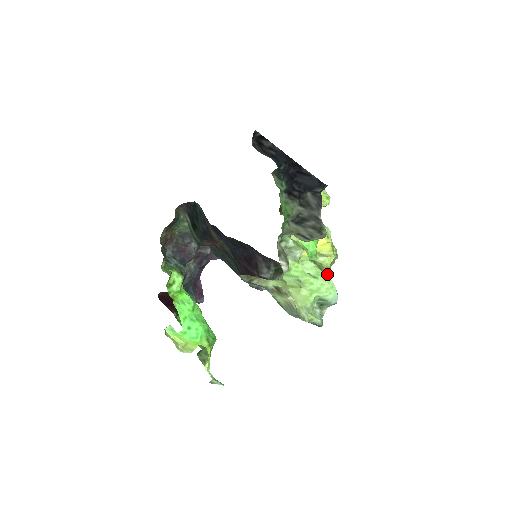
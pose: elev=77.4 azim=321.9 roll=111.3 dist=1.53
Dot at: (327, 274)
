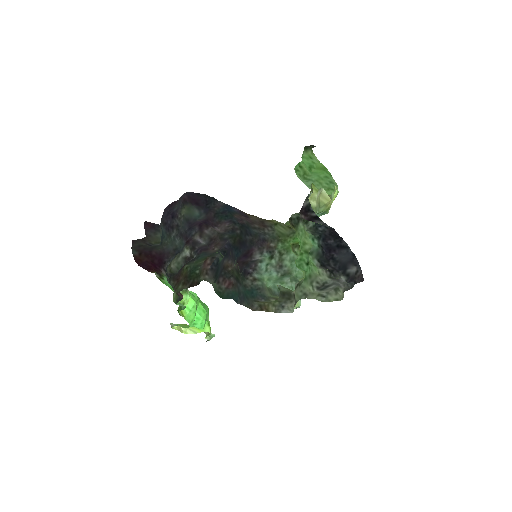
Dot at: occluded
